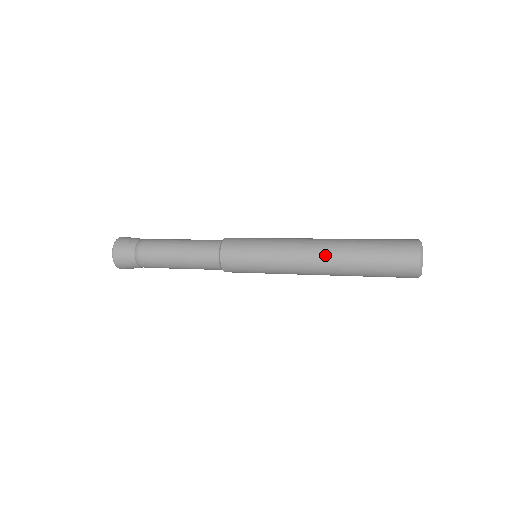
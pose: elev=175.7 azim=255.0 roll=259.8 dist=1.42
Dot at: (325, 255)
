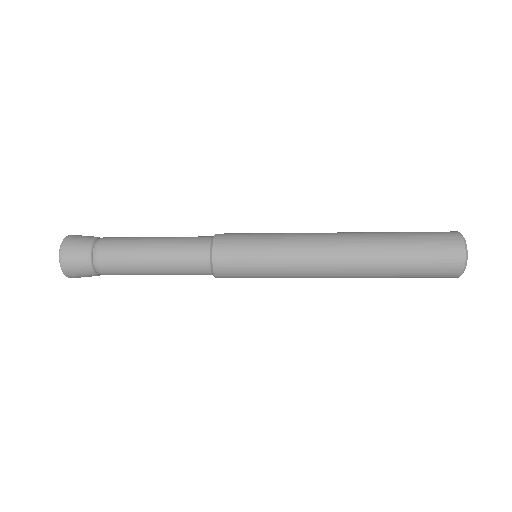
Dot at: (349, 268)
